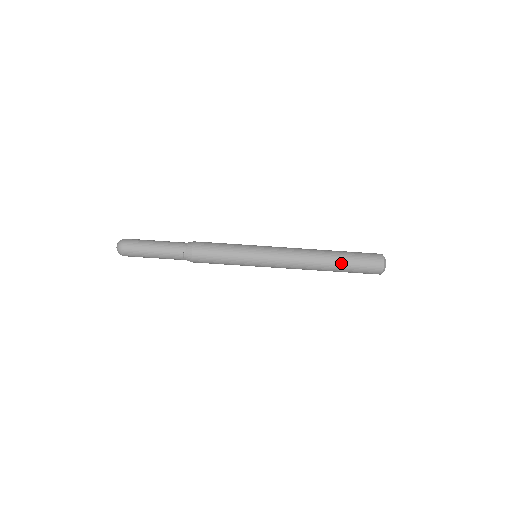
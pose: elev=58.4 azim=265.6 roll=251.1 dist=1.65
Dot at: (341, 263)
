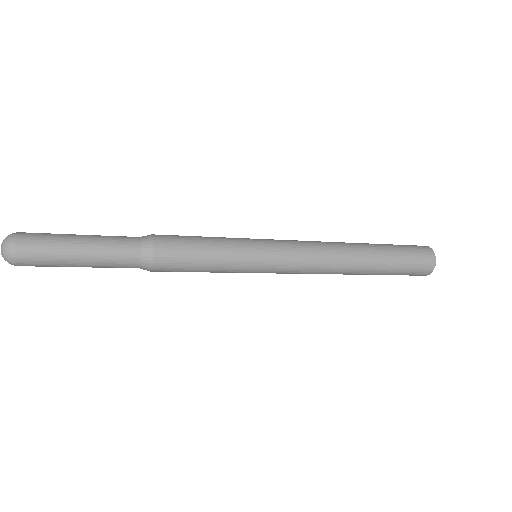
Dot at: (381, 268)
